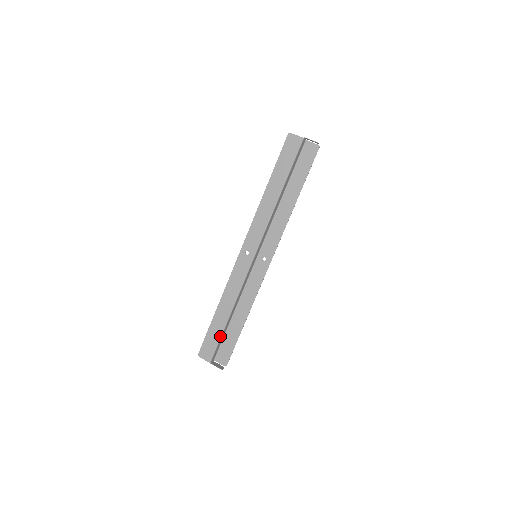
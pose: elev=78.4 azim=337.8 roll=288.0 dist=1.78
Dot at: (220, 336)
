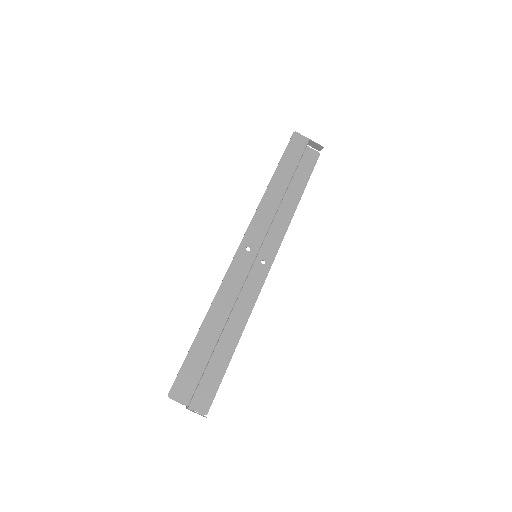
Dot at: (206, 362)
